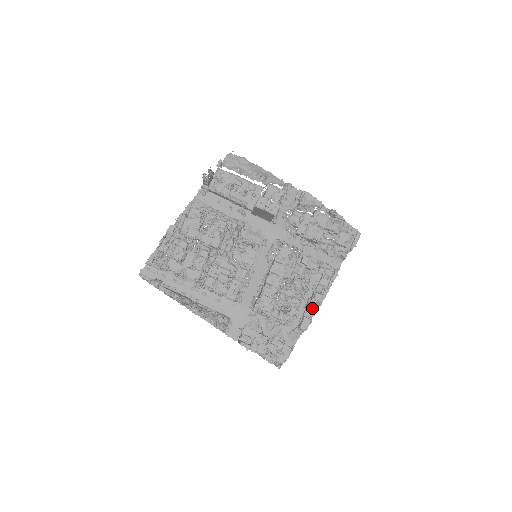
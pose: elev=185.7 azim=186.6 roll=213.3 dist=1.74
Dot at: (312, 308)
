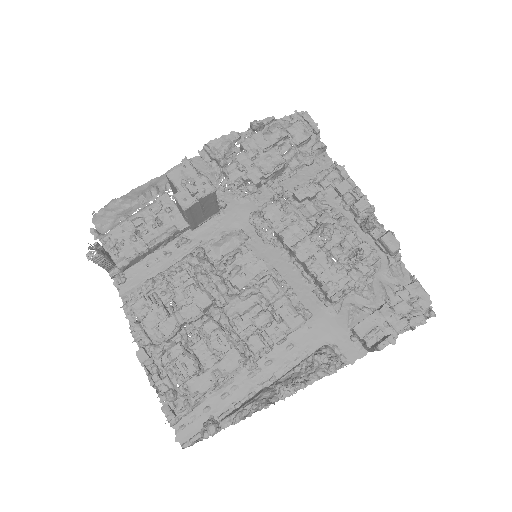
Dot at: (375, 219)
